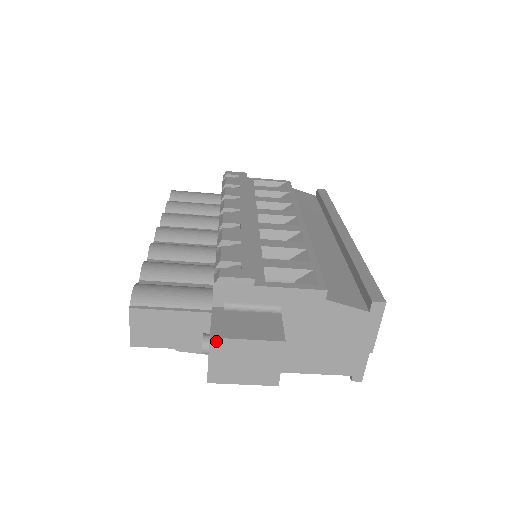
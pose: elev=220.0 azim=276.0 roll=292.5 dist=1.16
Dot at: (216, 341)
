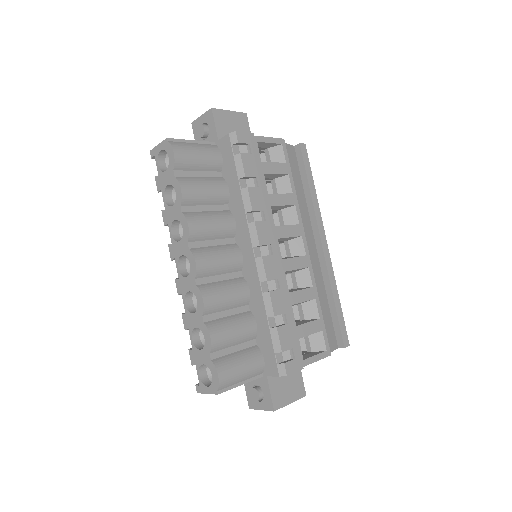
Dot at: (275, 410)
